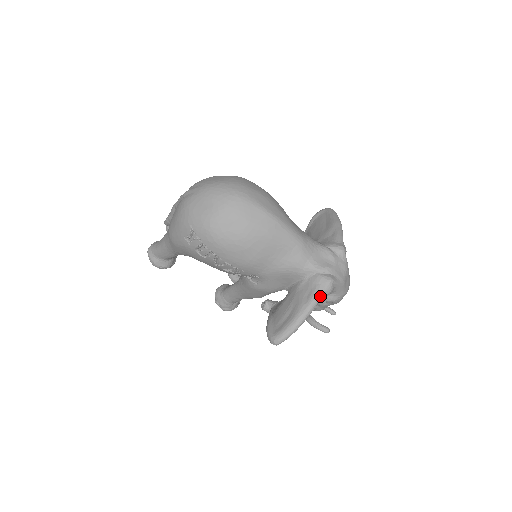
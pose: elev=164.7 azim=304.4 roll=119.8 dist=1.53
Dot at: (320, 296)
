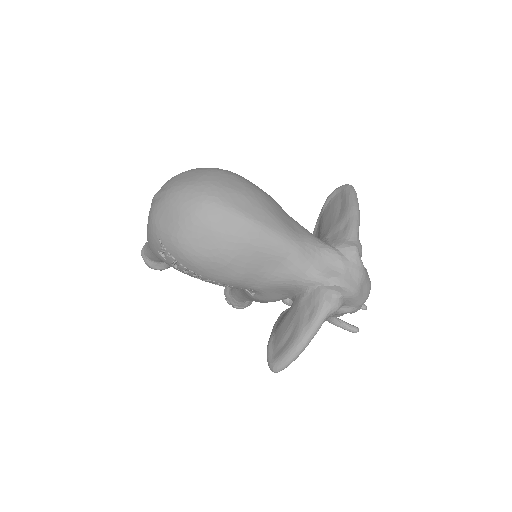
Dot at: (324, 315)
